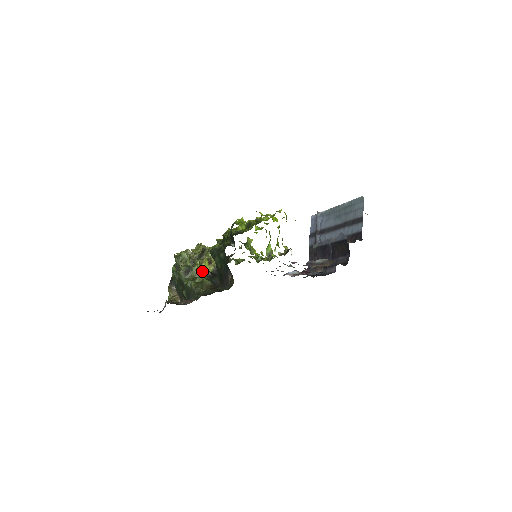
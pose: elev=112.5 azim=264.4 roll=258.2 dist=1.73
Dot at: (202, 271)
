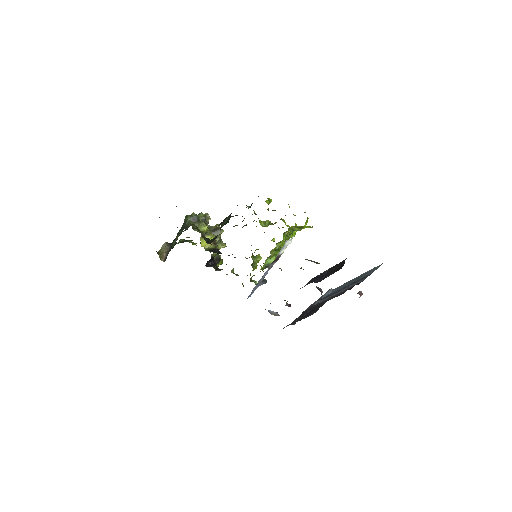
Dot at: (205, 231)
